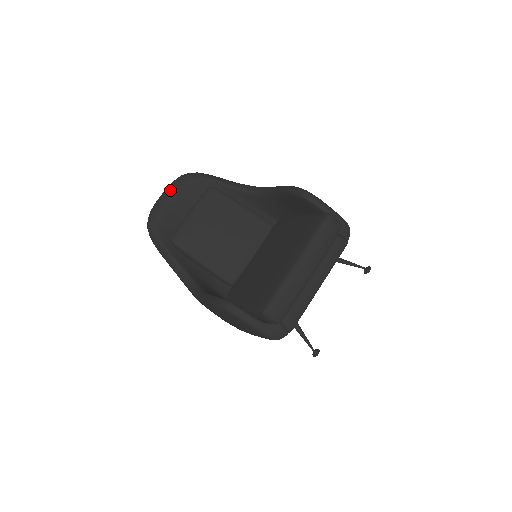
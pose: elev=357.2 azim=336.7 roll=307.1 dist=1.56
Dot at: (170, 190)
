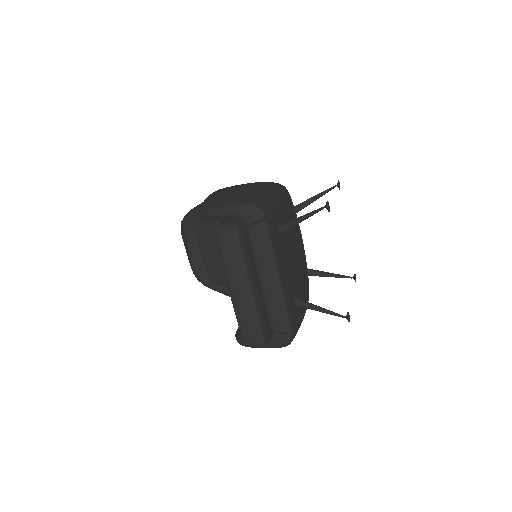
Dot at: (184, 244)
